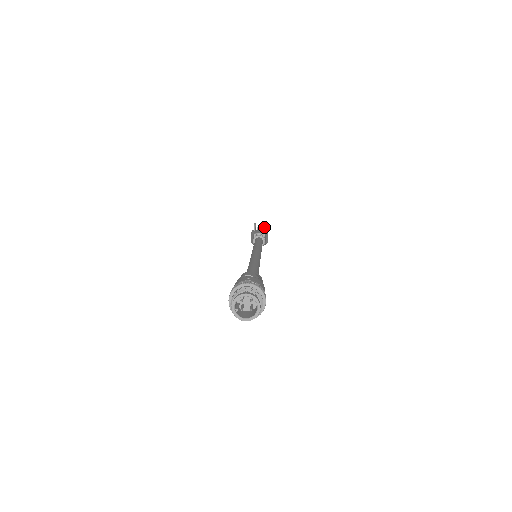
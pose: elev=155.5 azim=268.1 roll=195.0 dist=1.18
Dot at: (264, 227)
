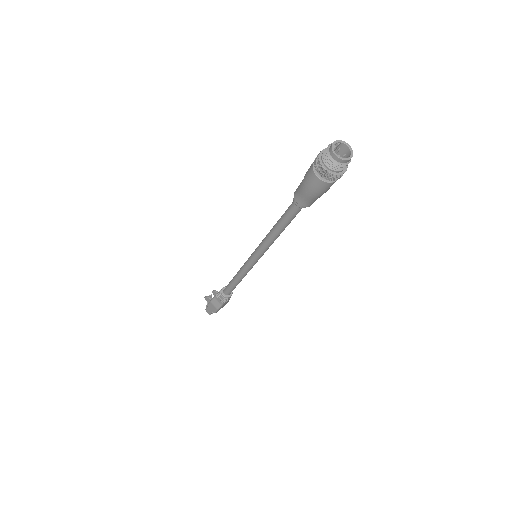
Dot at: (215, 291)
